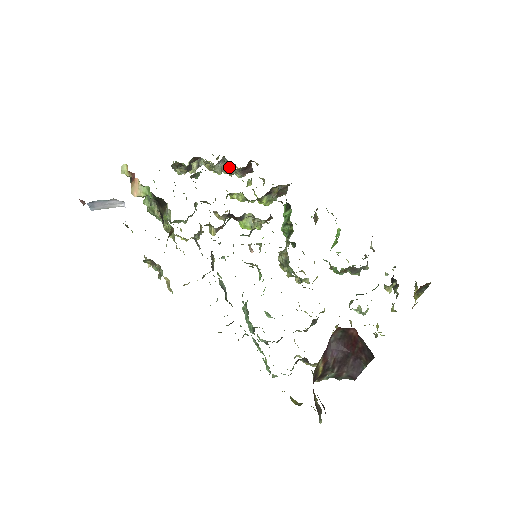
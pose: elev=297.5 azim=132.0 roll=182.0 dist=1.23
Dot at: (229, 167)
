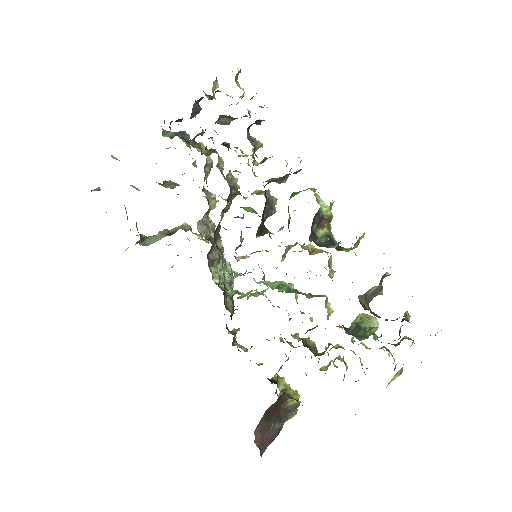
Dot at: (235, 118)
